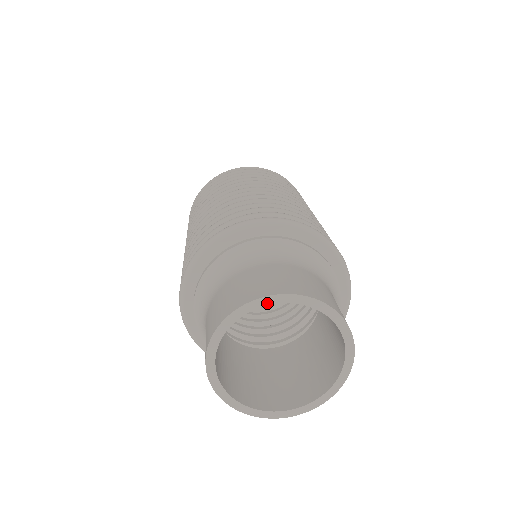
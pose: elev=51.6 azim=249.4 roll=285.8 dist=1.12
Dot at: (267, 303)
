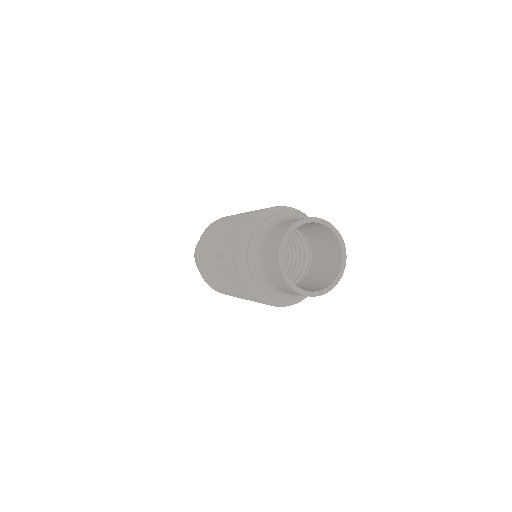
Dot at: (324, 224)
